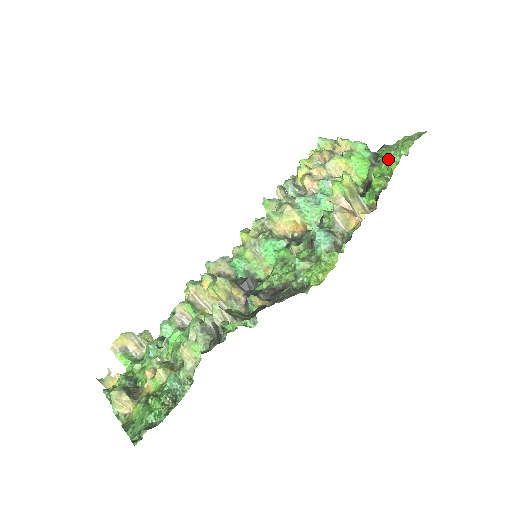
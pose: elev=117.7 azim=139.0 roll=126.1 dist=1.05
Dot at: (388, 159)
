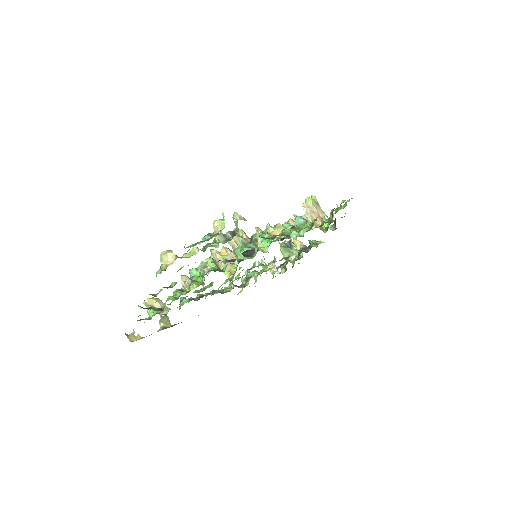
Dot at: occluded
